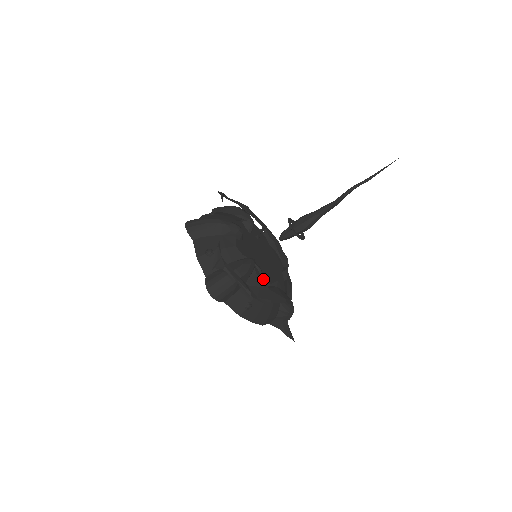
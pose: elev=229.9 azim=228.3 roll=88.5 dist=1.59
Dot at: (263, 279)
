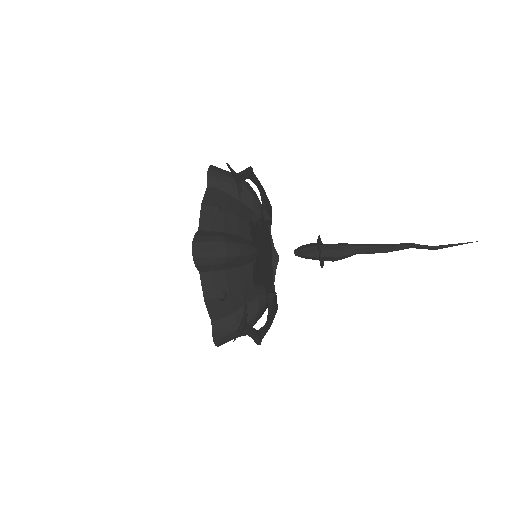
Dot at: occluded
